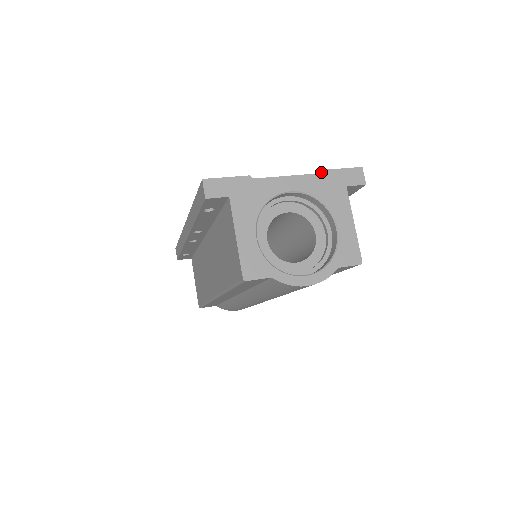
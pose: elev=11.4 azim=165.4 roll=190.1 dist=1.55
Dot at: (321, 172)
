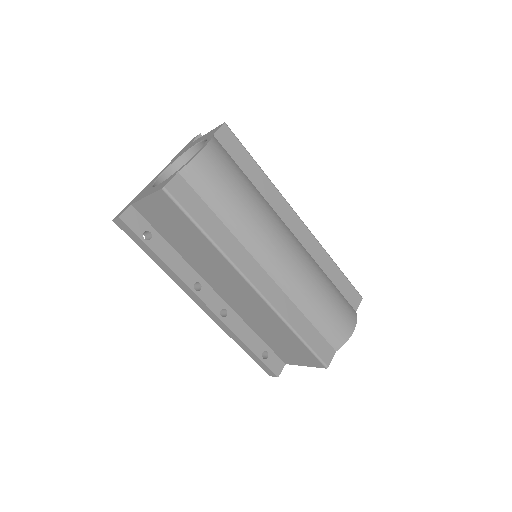
Dot at: (173, 158)
